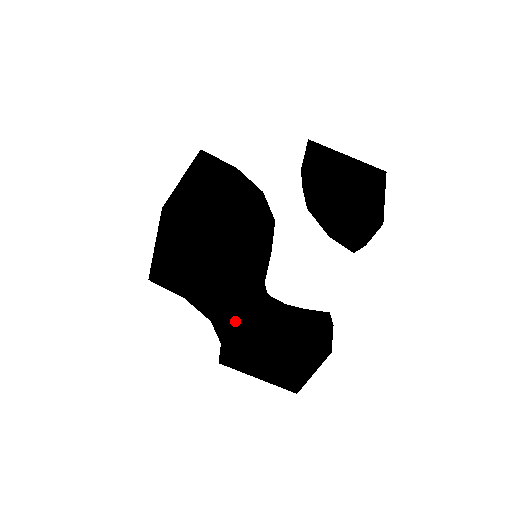
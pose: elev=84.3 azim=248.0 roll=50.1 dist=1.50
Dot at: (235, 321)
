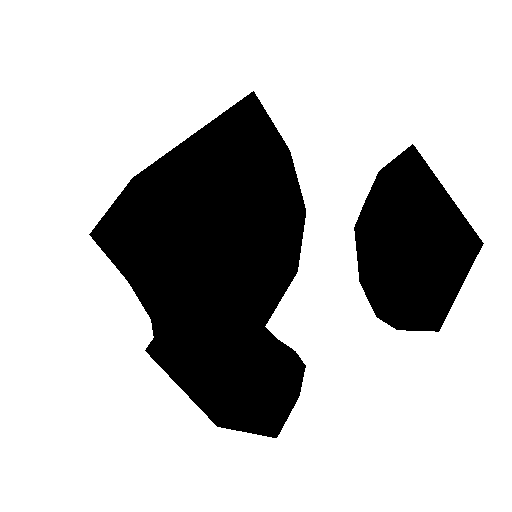
Dot at: (180, 340)
